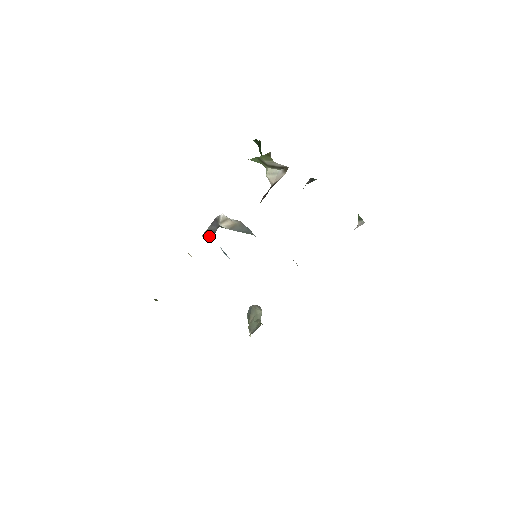
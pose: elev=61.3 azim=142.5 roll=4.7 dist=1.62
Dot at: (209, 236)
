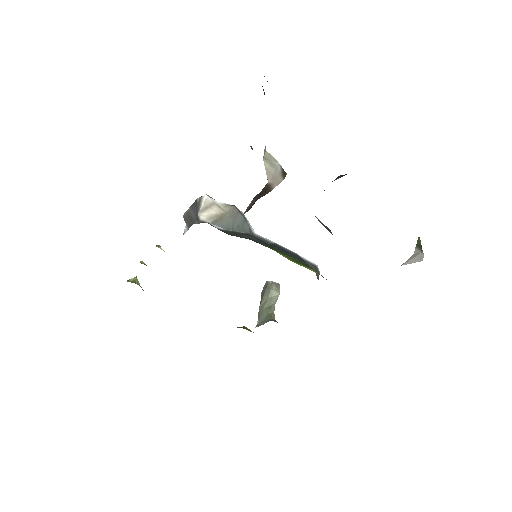
Dot at: (187, 224)
